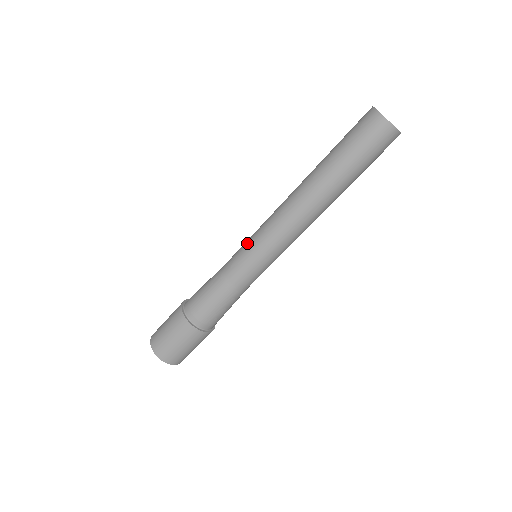
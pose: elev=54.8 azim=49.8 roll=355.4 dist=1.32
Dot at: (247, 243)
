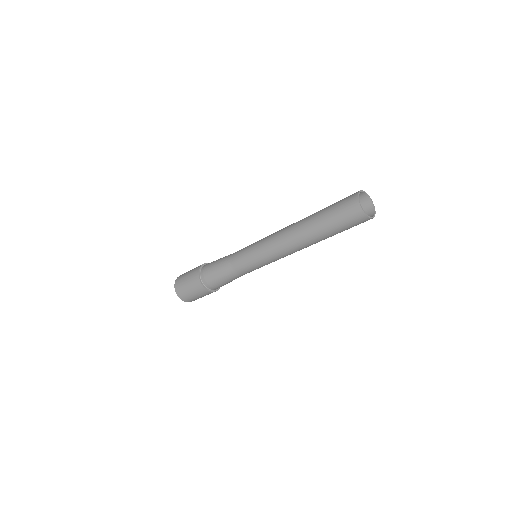
Dot at: (250, 247)
